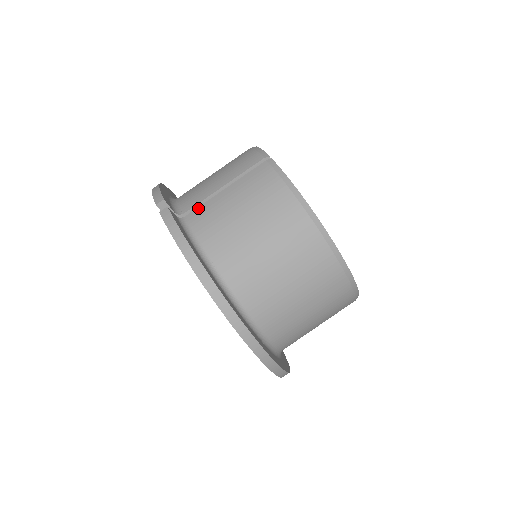
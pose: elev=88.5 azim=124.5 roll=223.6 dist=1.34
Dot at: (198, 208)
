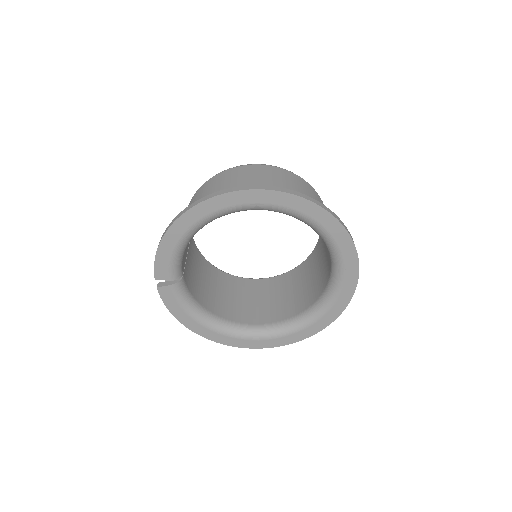
Dot at: occluded
